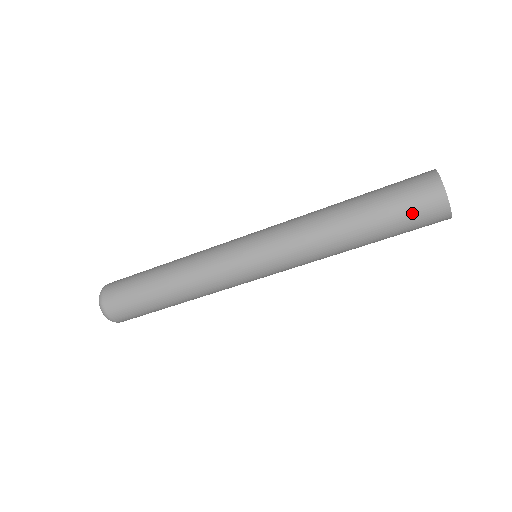
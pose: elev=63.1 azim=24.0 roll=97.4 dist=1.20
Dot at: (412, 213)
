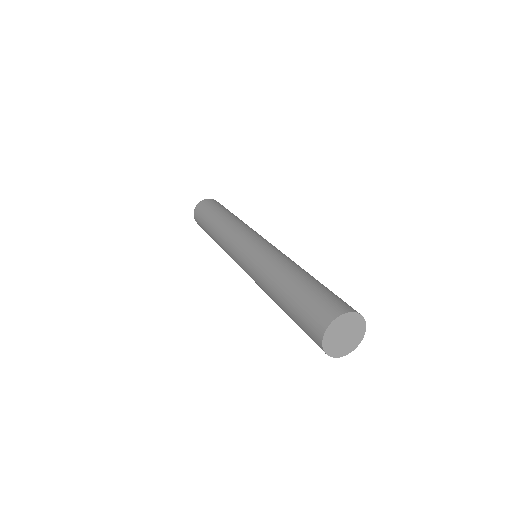
Dot at: (306, 332)
